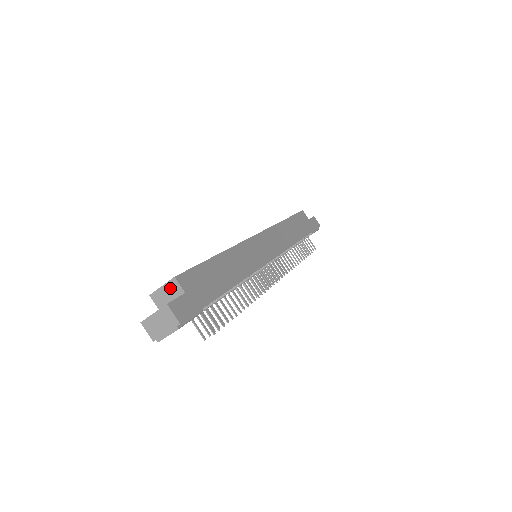
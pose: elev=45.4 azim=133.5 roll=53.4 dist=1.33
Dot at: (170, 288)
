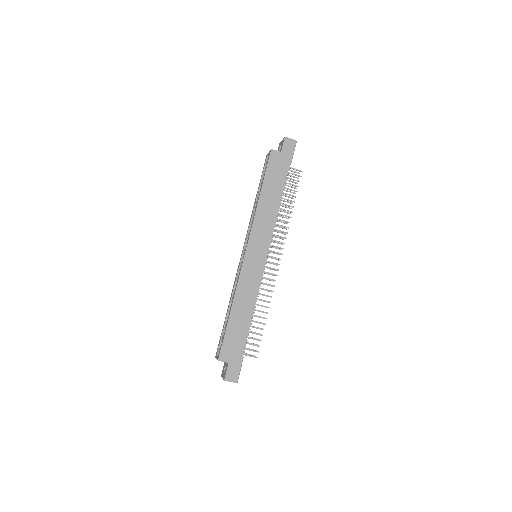
Dot at: occluded
